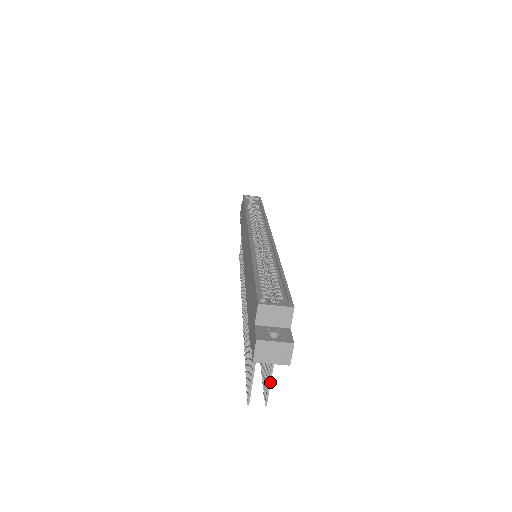
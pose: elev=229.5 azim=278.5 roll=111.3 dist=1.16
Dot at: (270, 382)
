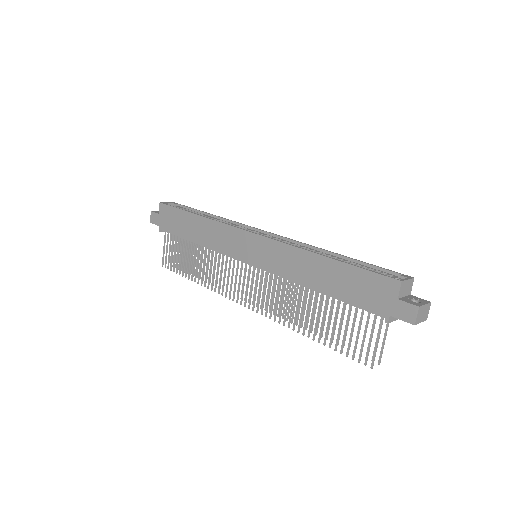
Dot at: (384, 344)
